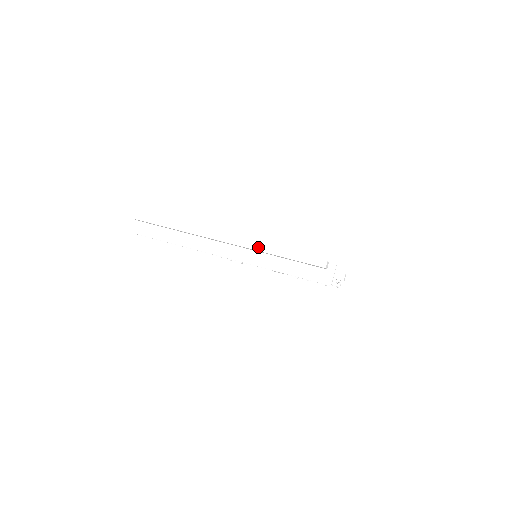
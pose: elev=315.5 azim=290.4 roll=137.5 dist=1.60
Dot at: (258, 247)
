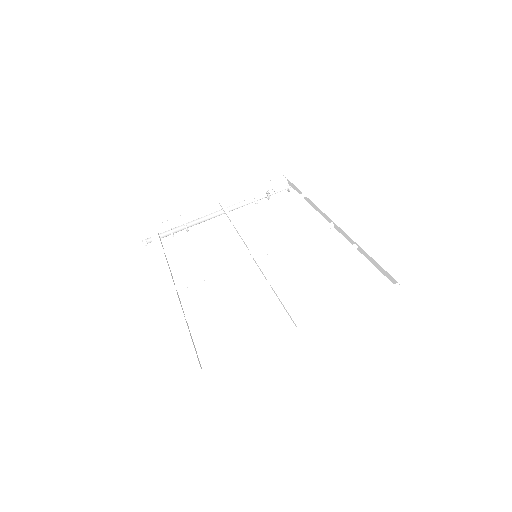
Dot at: (357, 324)
